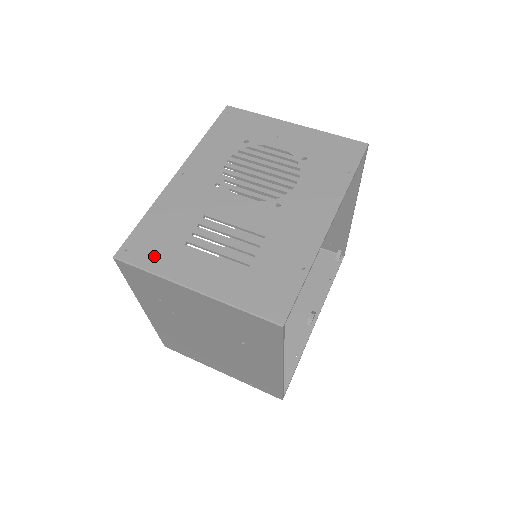
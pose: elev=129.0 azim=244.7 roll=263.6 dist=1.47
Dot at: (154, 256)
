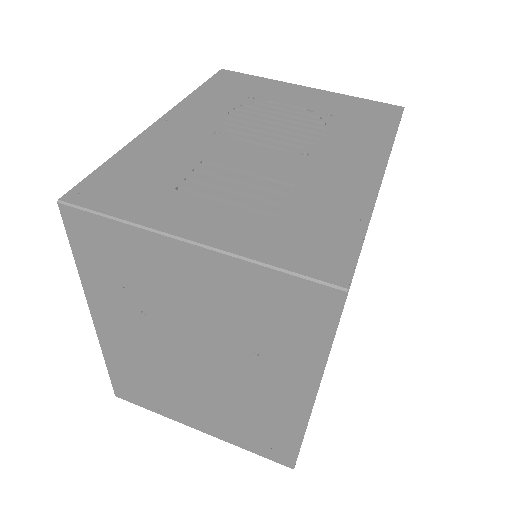
Dot at: (125, 201)
